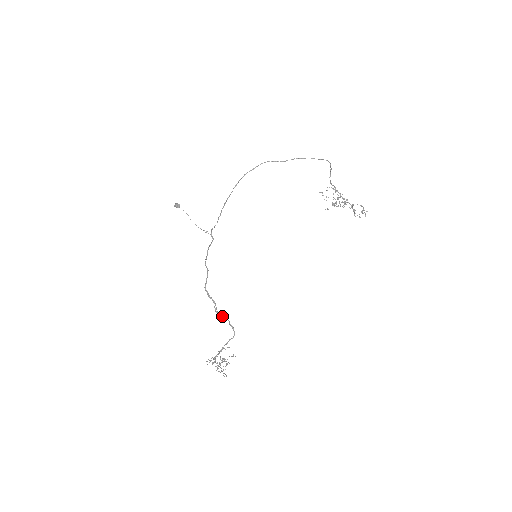
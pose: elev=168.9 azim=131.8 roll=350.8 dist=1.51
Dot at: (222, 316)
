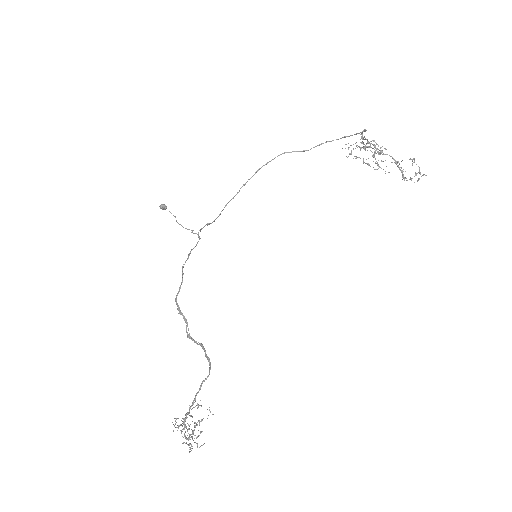
Dot at: (195, 342)
